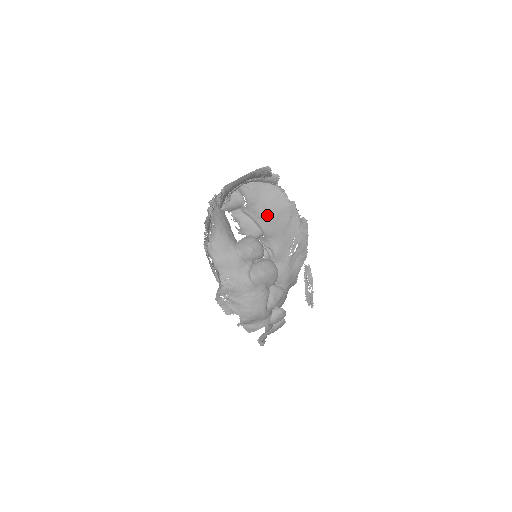
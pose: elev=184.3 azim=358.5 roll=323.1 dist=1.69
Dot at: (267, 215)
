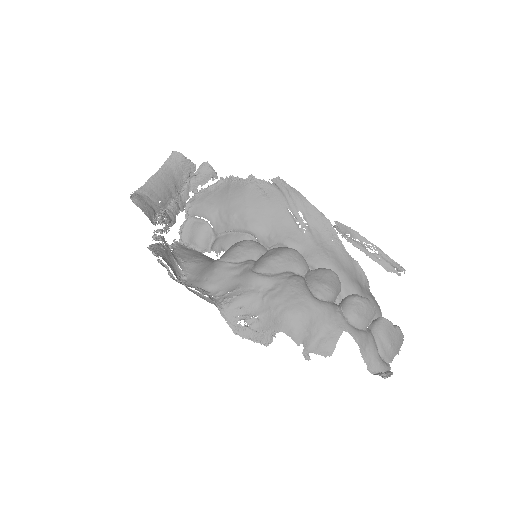
Dot at: (236, 211)
